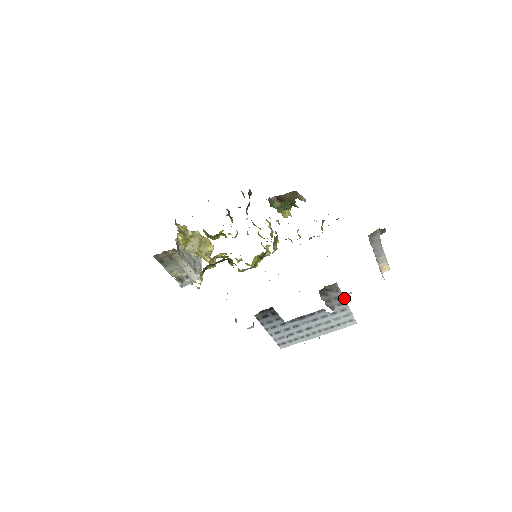
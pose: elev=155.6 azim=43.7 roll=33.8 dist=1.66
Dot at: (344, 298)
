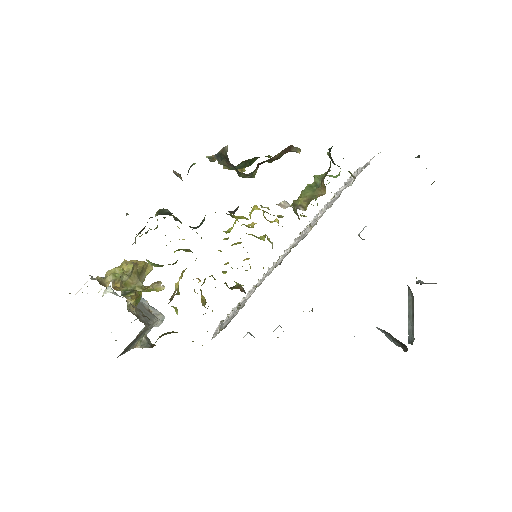
Dot at: occluded
